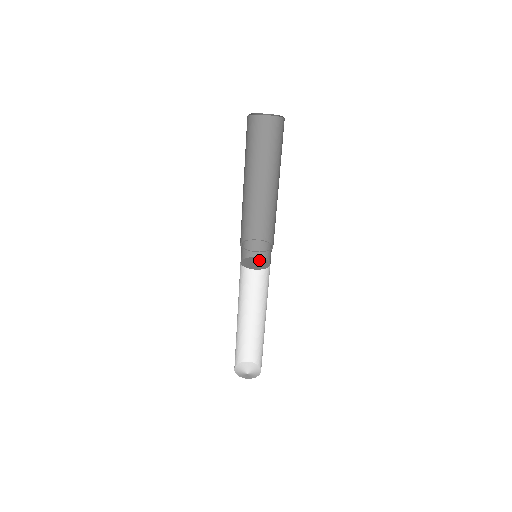
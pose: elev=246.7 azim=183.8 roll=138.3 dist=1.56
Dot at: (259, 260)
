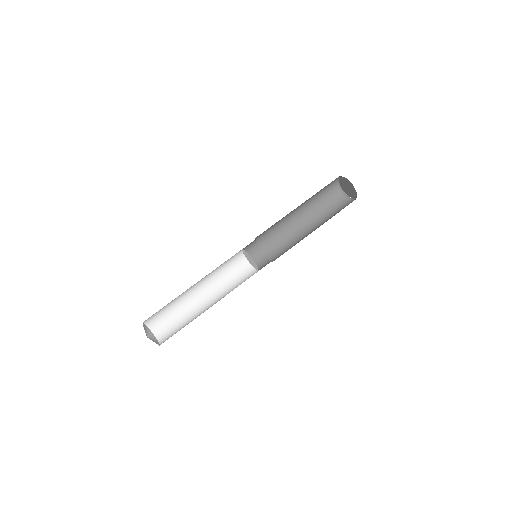
Dot at: occluded
